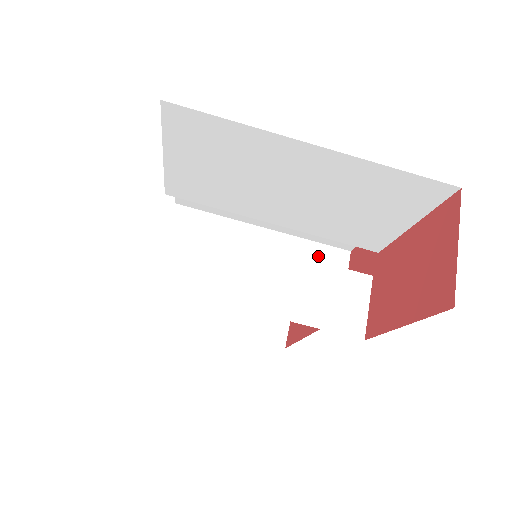
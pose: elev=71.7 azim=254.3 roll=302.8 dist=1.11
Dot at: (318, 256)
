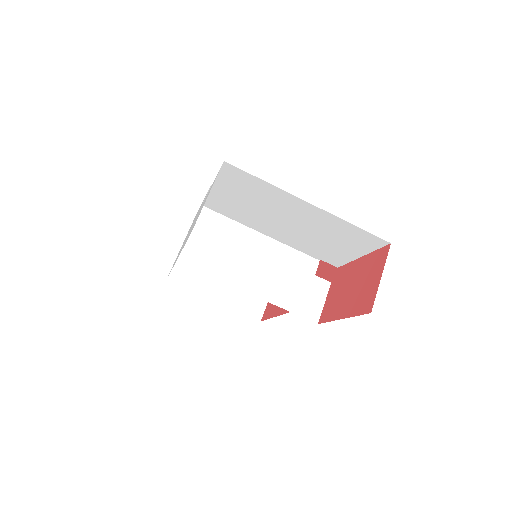
Dot at: (296, 260)
